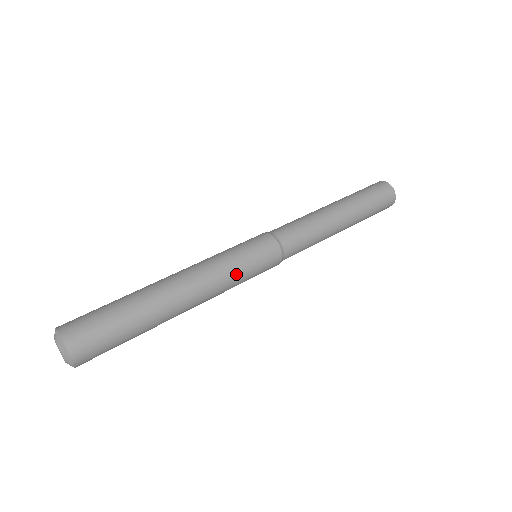
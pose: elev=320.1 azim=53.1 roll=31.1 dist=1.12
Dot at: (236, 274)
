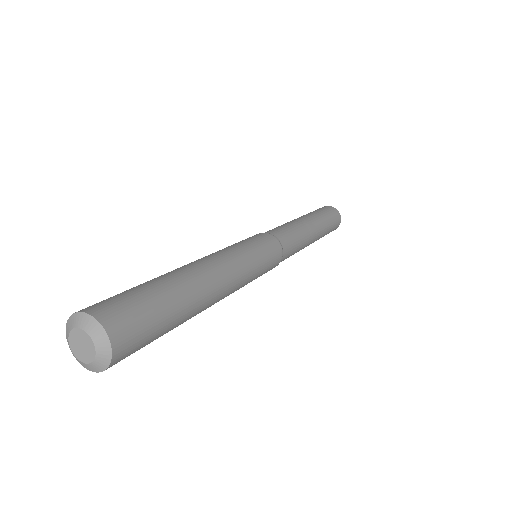
Dot at: (254, 274)
